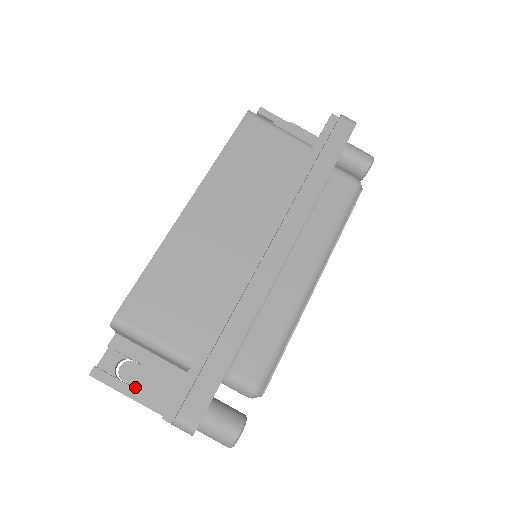
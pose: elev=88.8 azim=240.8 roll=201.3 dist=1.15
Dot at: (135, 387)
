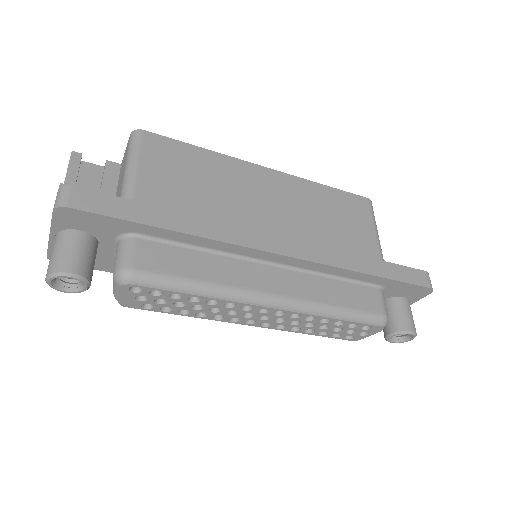
Dot at: occluded
